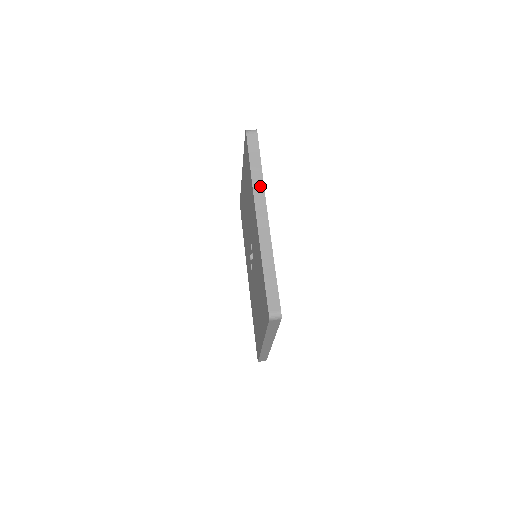
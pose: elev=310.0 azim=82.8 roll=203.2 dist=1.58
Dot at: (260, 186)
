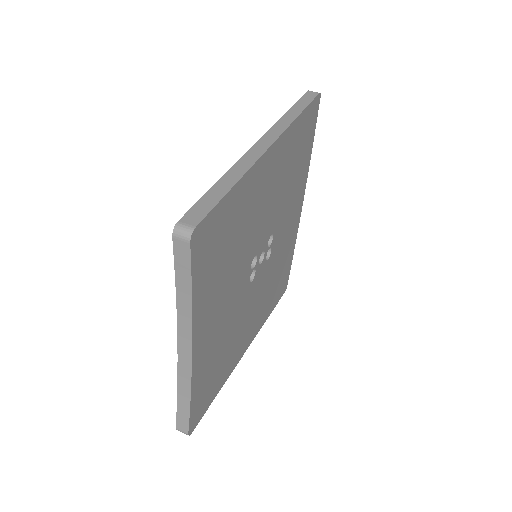
Dot at: (187, 313)
